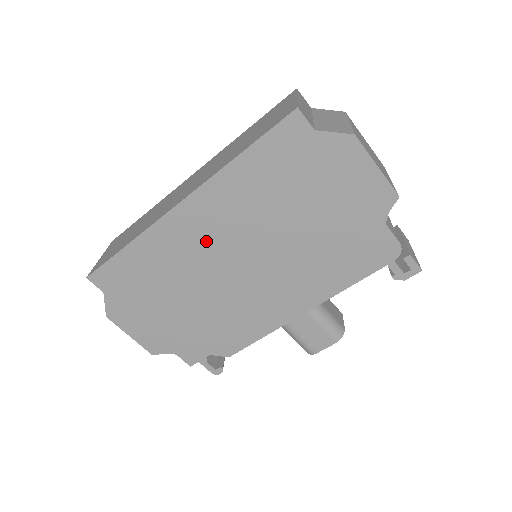
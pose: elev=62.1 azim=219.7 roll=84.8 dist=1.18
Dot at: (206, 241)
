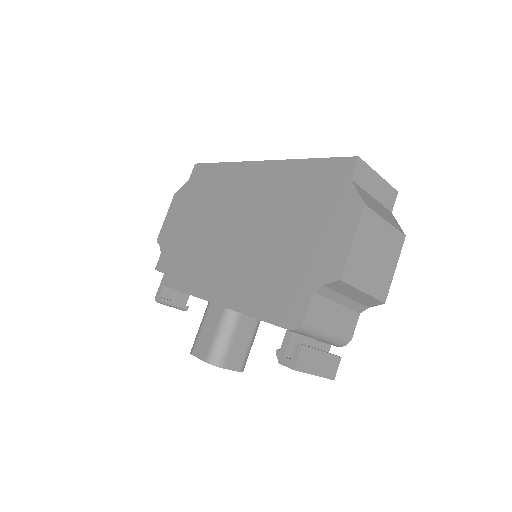
Dot at: (244, 196)
